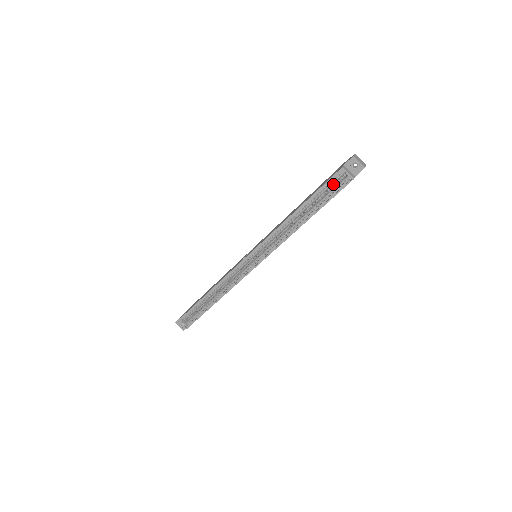
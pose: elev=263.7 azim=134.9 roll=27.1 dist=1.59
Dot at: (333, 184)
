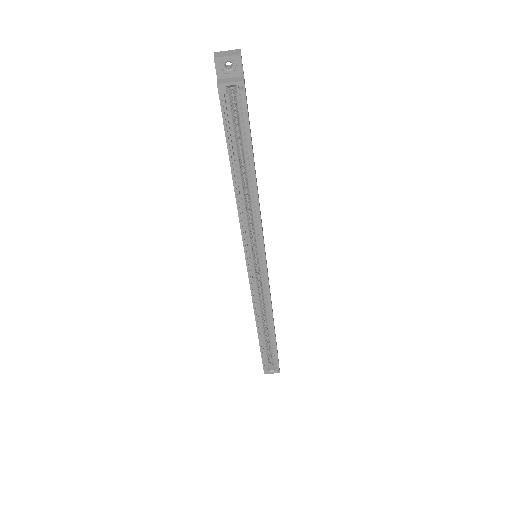
Dot at: (232, 112)
